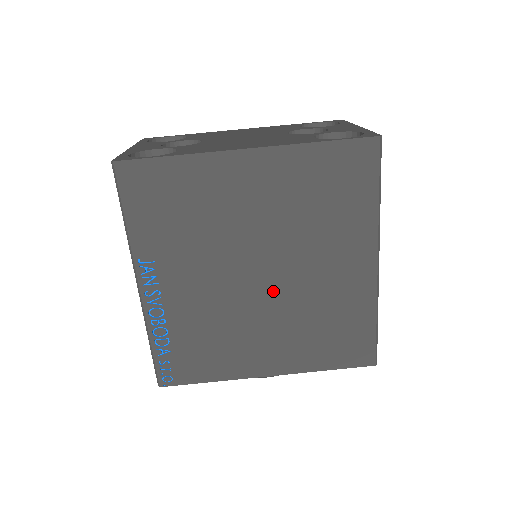
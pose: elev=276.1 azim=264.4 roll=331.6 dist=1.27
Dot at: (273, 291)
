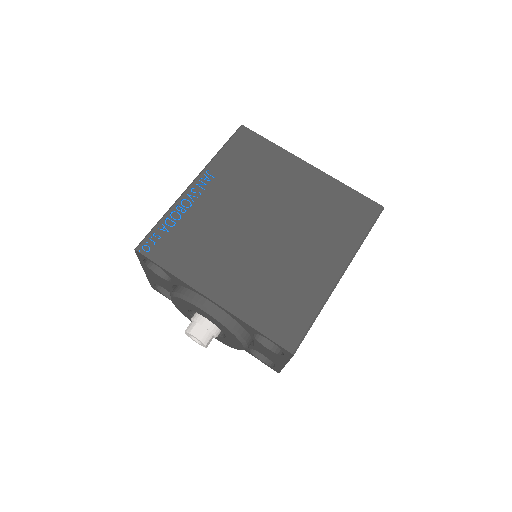
Dot at: (265, 243)
